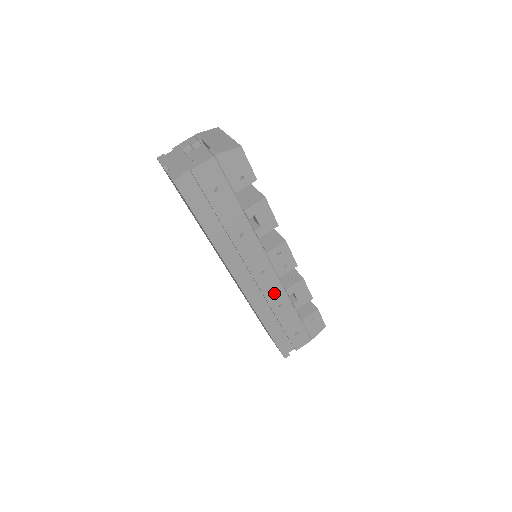
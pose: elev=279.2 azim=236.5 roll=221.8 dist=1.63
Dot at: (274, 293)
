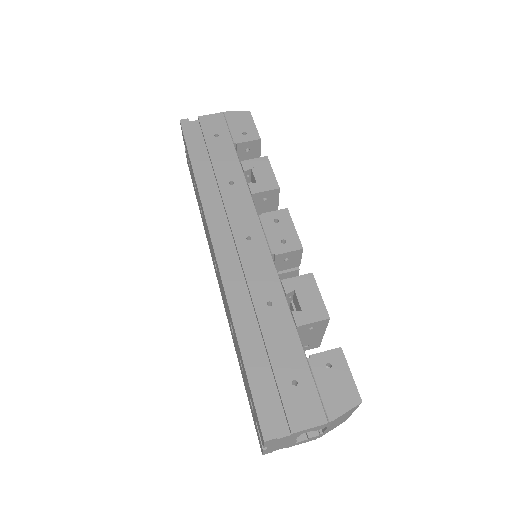
Dot at: (261, 277)
